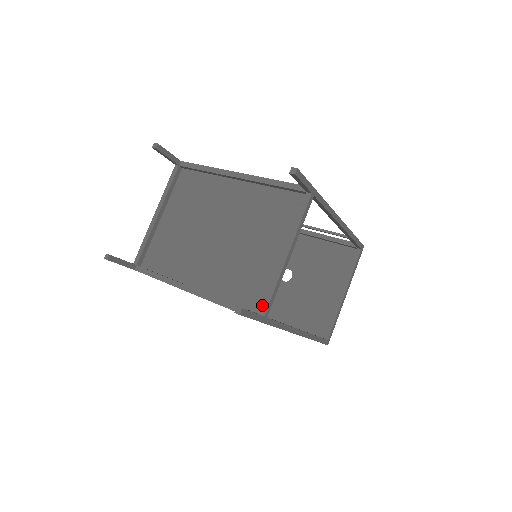
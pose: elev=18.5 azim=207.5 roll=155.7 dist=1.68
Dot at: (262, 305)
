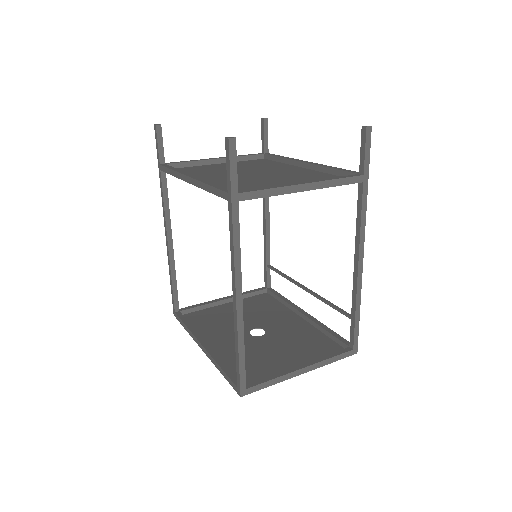
Dot at: (245, 190)
